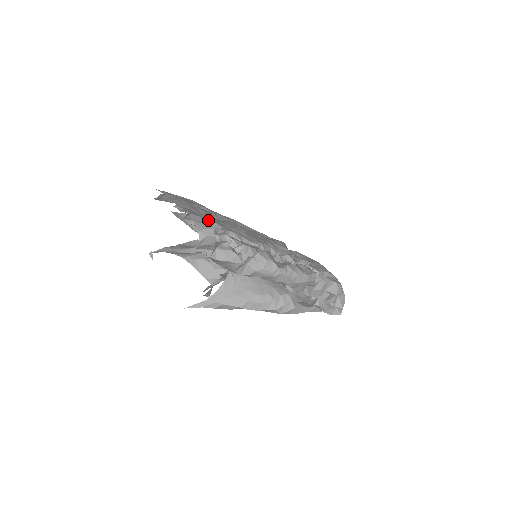
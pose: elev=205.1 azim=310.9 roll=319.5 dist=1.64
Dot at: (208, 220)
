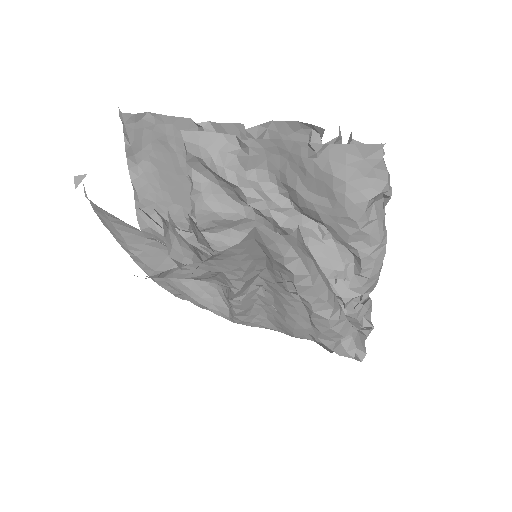
Dot at: occluded
